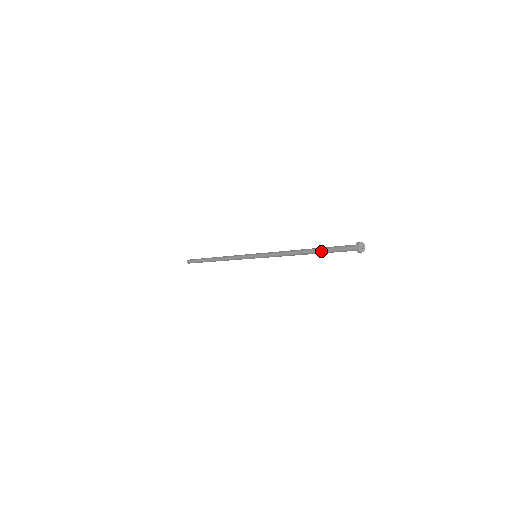
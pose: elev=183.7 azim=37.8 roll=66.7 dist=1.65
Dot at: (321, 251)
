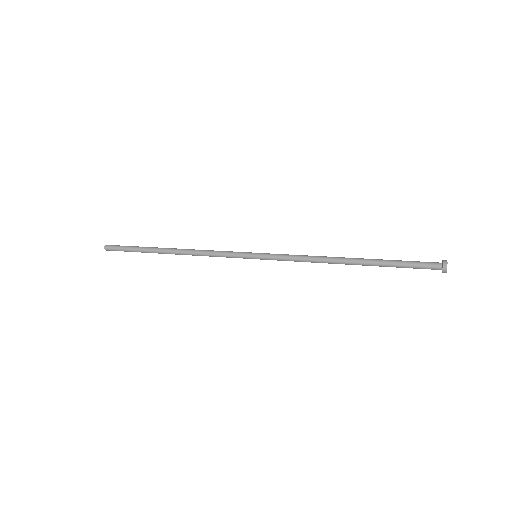
Dot at: (382, 261)
